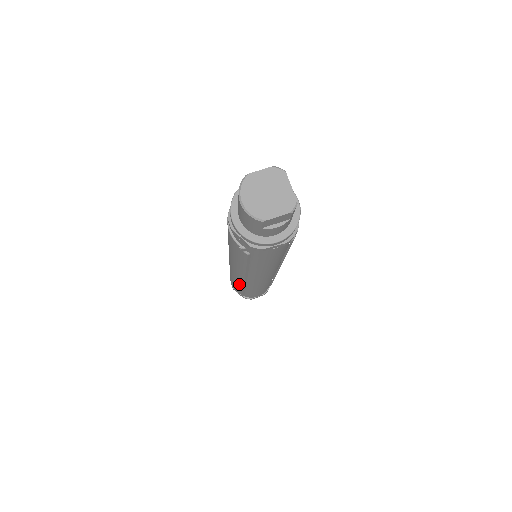
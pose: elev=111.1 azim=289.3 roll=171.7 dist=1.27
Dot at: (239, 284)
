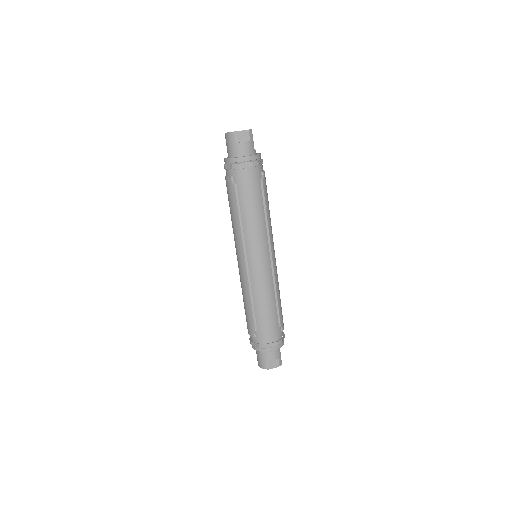
Dot at: (247, 291)
